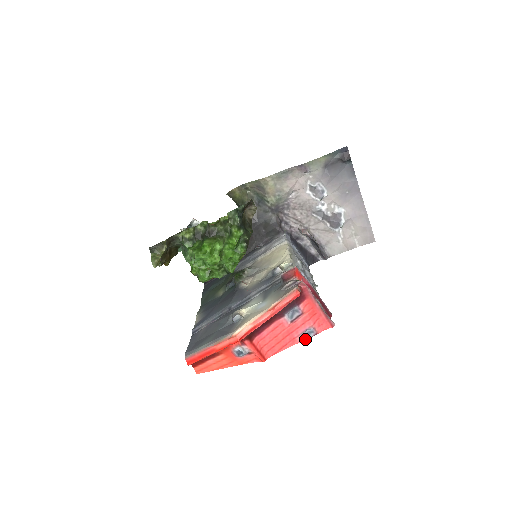
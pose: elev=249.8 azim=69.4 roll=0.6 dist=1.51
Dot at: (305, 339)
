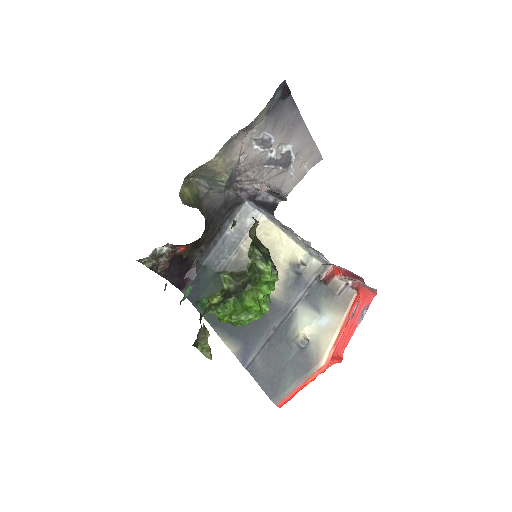
Dot at: (362, 319)
